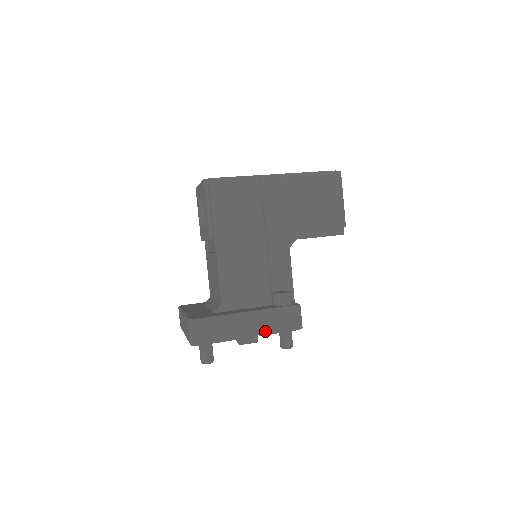
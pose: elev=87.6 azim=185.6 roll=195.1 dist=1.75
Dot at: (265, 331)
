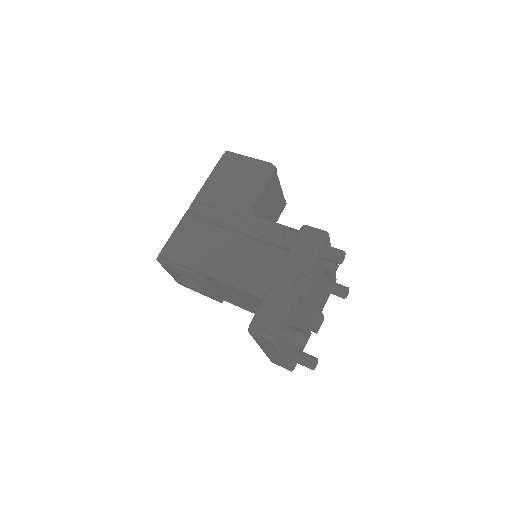
Dot at: (306, 266)
